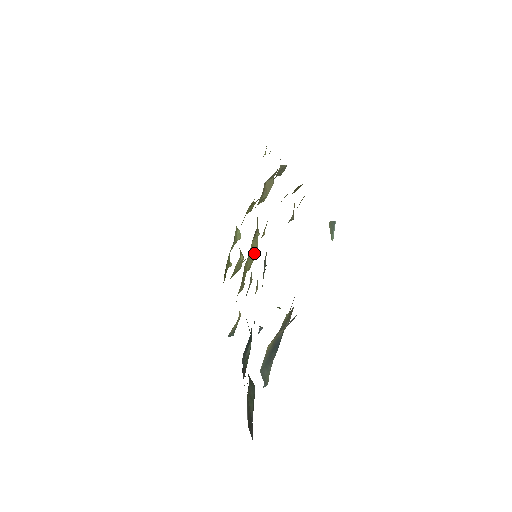
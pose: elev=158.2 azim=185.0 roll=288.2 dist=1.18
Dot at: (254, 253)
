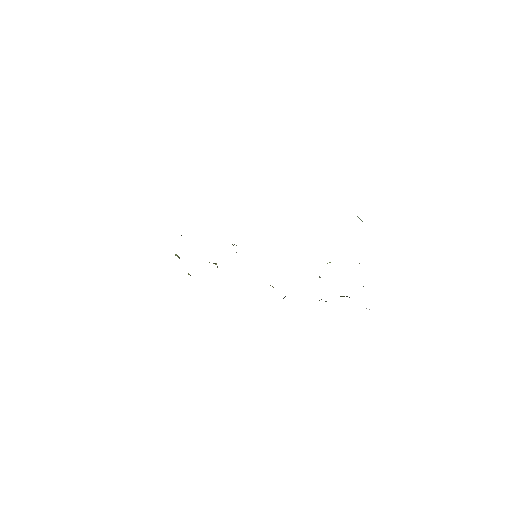
Dot at: occluded
